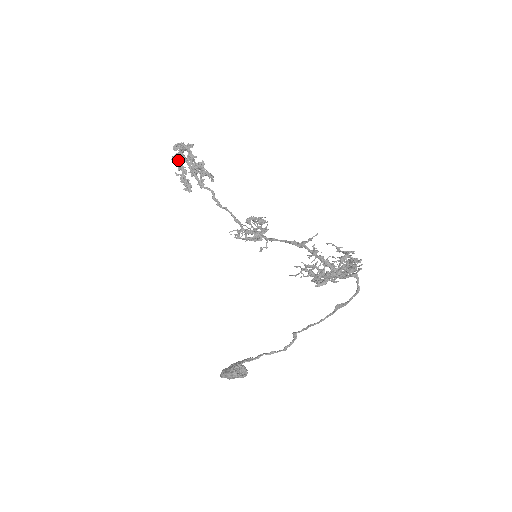
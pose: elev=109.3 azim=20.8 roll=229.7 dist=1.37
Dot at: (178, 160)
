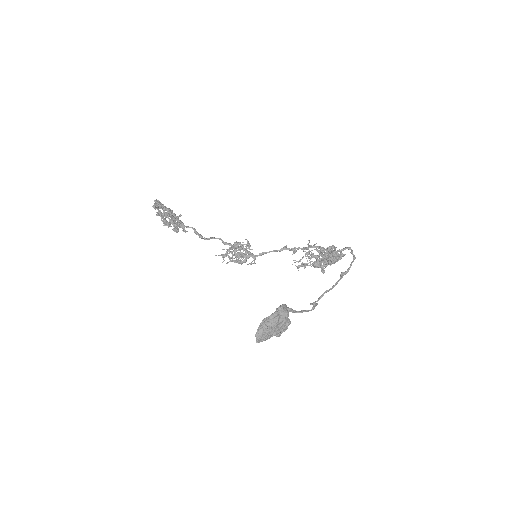
Dot at: (158, 208)
